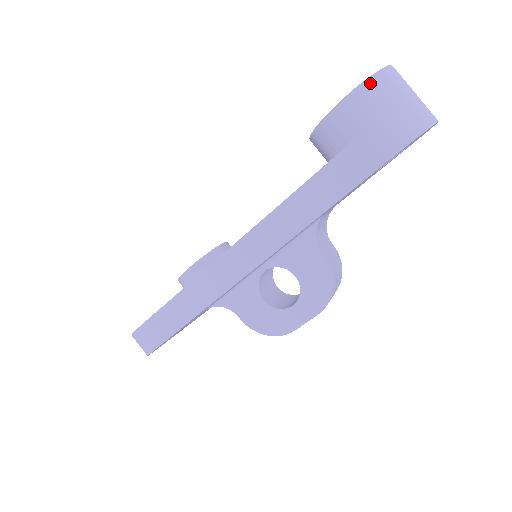
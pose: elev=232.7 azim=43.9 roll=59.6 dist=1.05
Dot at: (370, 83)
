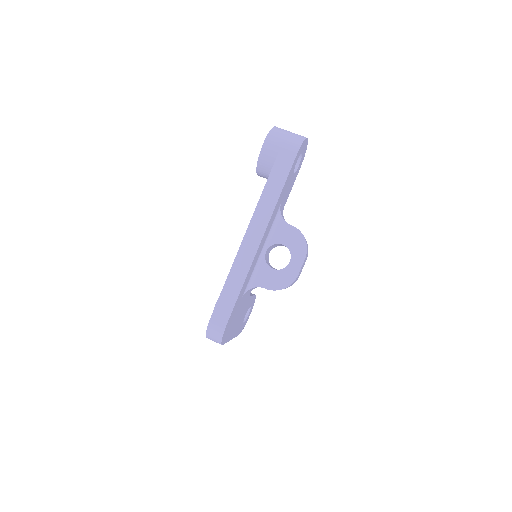
Dot at: (272, 132)
